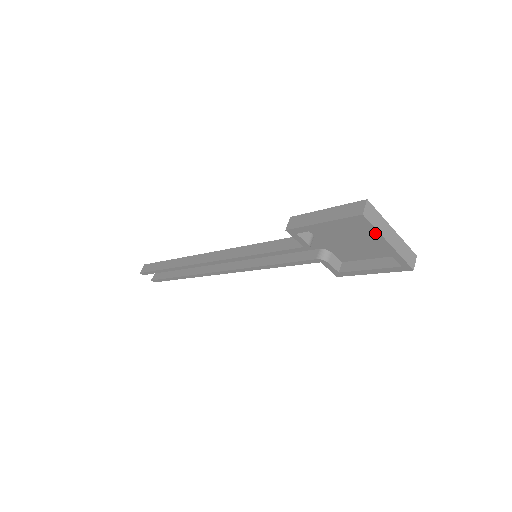
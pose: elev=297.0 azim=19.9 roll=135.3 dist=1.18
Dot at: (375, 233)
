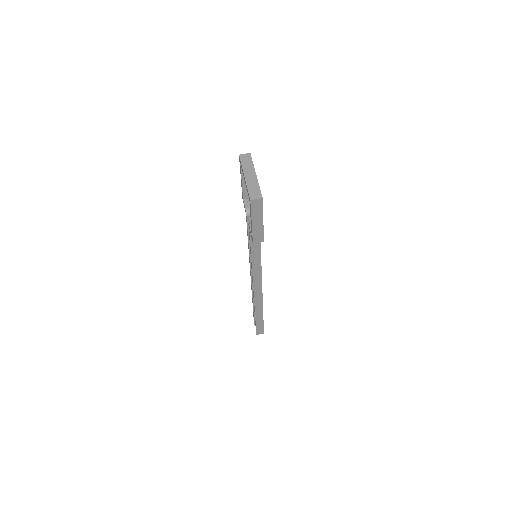
Dot at: (242, 170)
